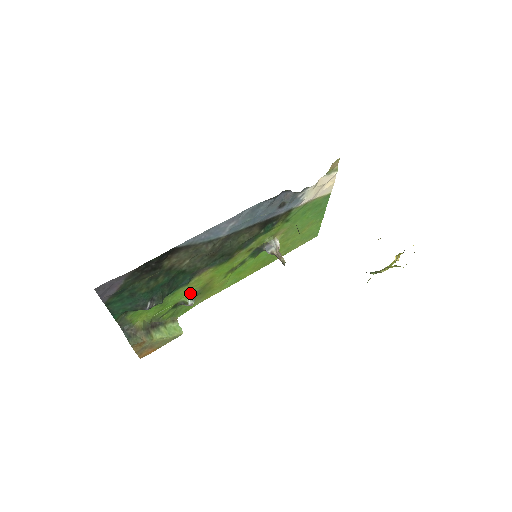
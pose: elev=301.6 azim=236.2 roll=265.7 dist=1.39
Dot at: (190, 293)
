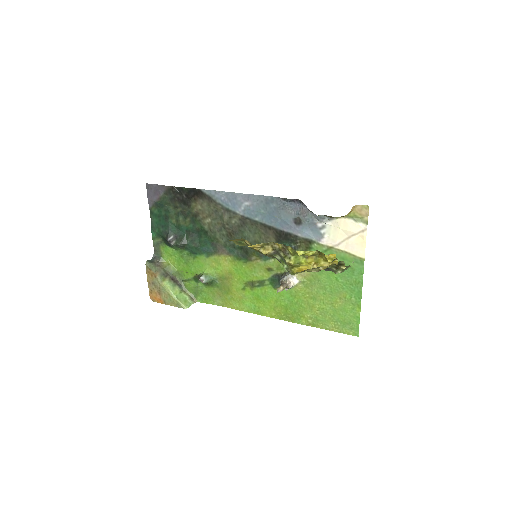
Dot at: (209, 272)
